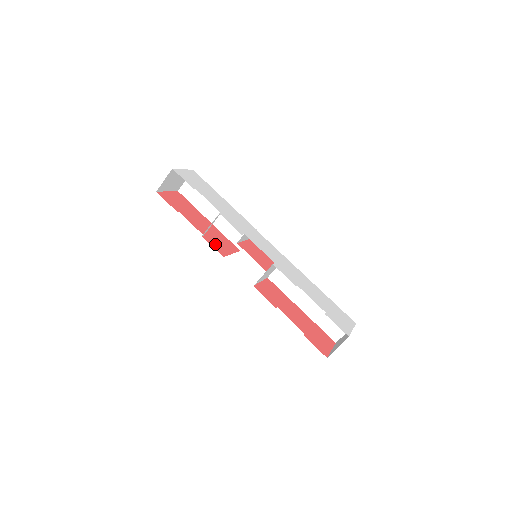
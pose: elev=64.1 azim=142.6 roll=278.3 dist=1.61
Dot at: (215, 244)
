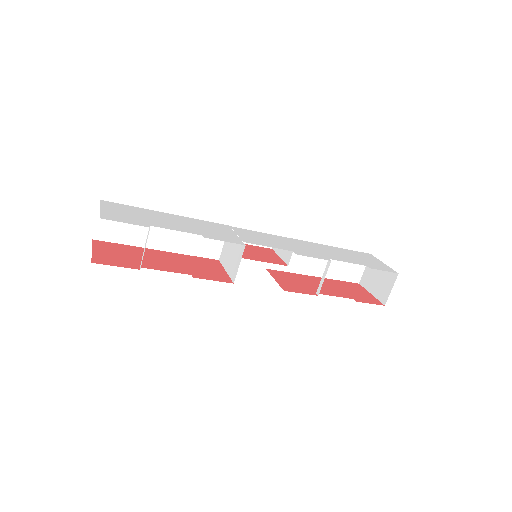
Dot at: (208, 275)
